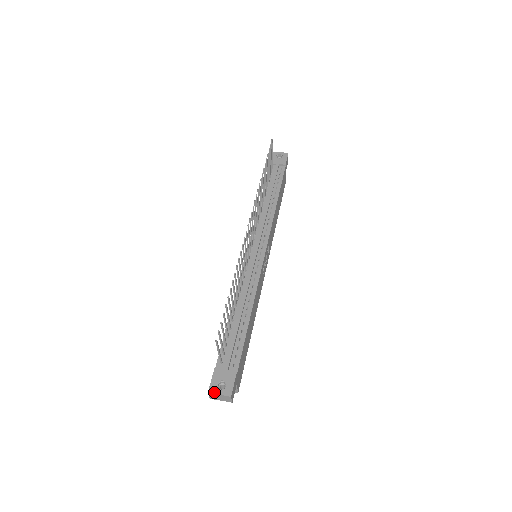
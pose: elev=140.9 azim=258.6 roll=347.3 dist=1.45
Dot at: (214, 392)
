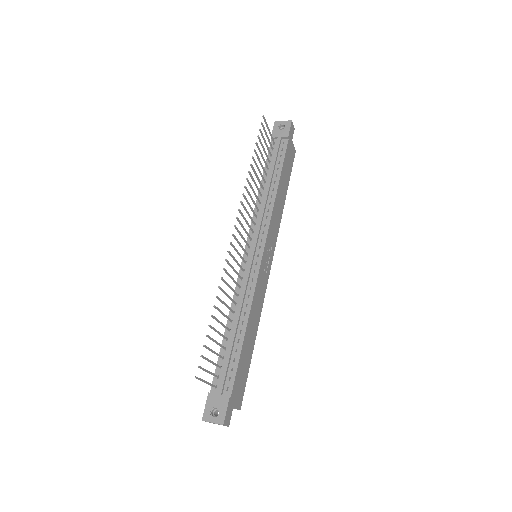
Dot at: (207, 420)
